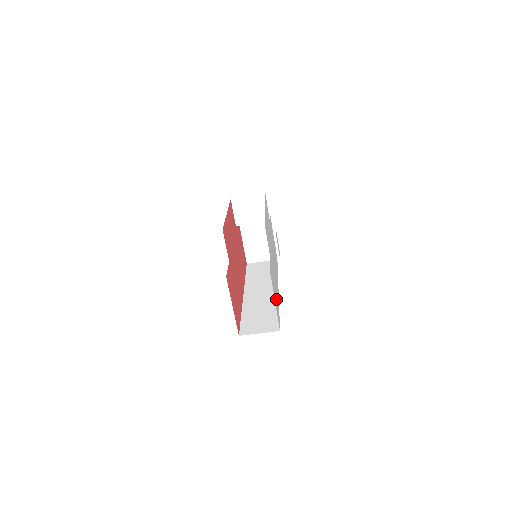
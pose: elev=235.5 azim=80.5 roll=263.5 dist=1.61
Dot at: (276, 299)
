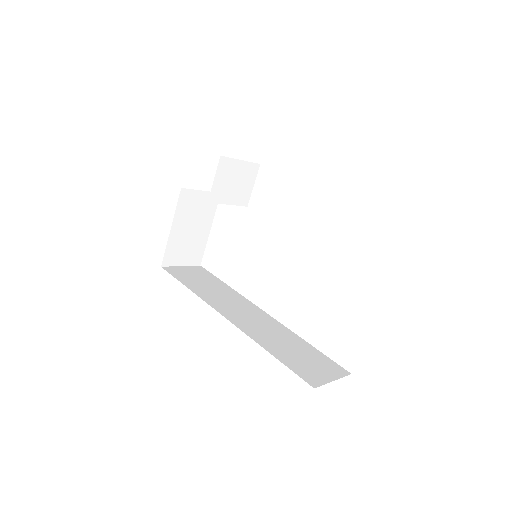
Dot at: occluded
